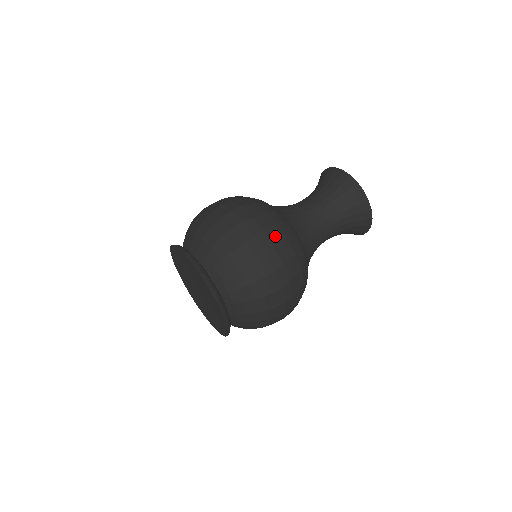
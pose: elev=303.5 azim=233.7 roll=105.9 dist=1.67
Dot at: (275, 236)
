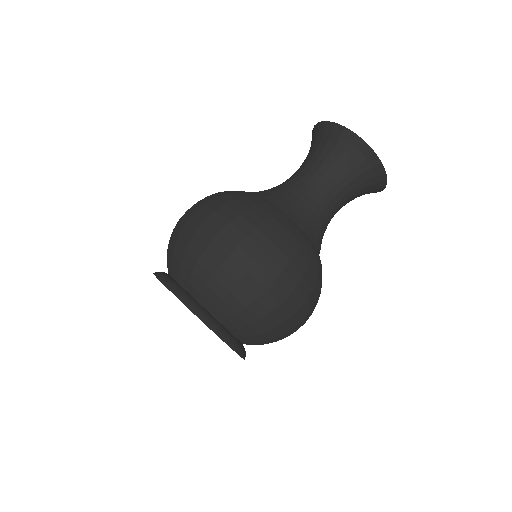
Dot at: (281, 254)
